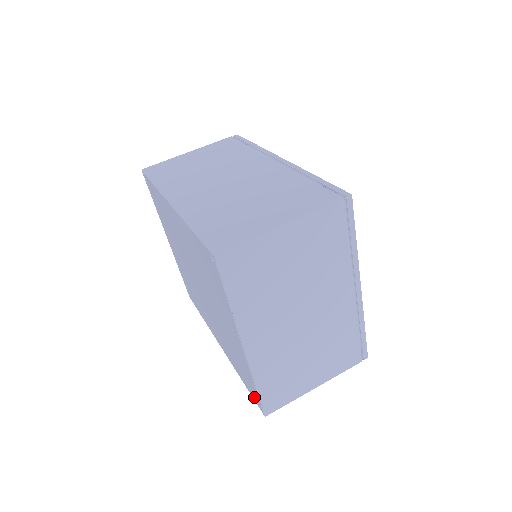
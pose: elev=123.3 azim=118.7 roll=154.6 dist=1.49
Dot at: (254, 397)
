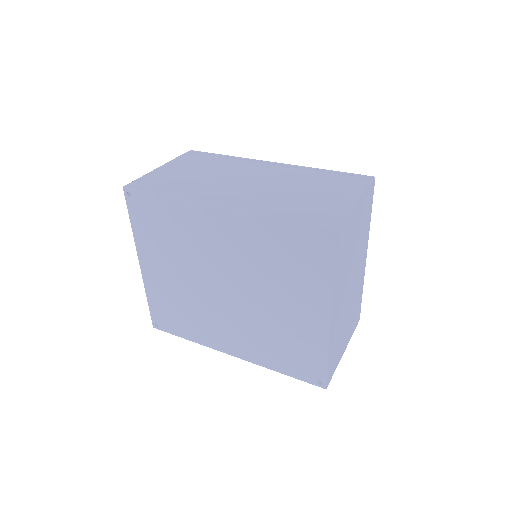
Dot at: (309, 377)
